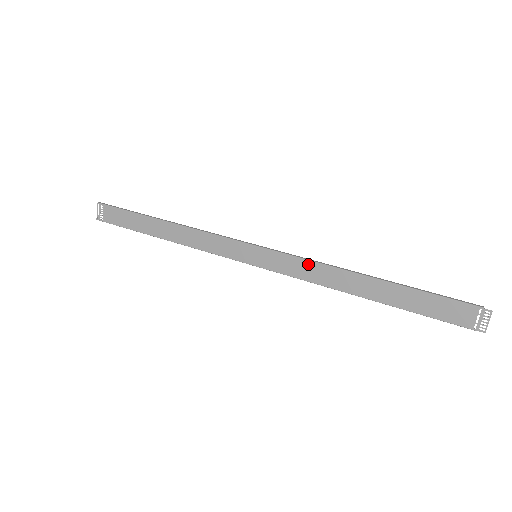
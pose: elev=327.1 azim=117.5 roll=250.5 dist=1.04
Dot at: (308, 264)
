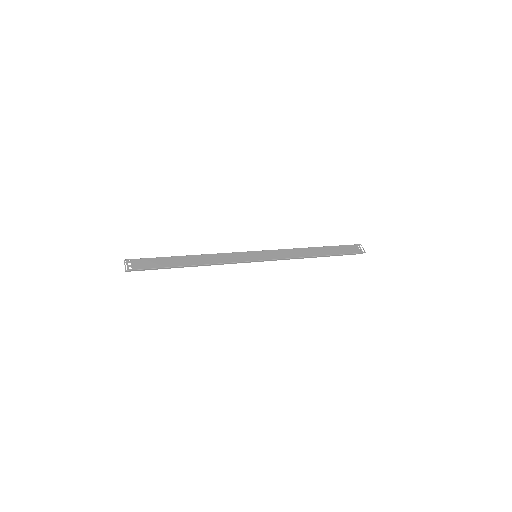
Dot at: (284, 251)
